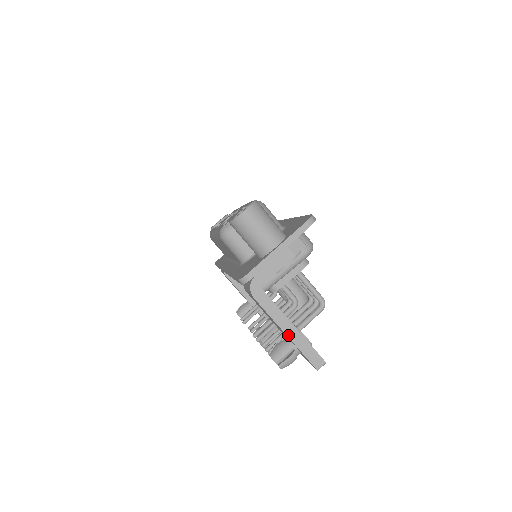
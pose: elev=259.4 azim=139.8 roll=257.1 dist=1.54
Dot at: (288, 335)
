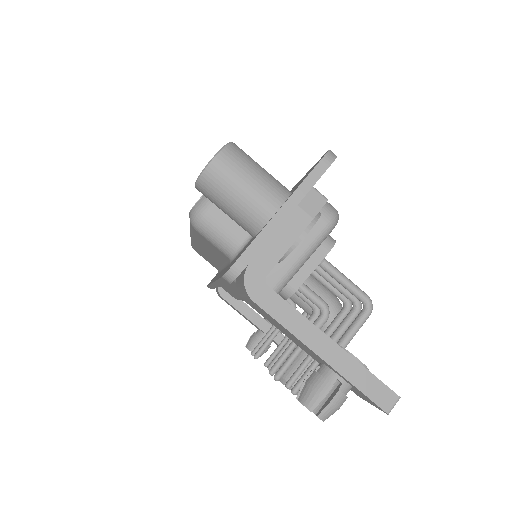
Dot at: (325, 358)
